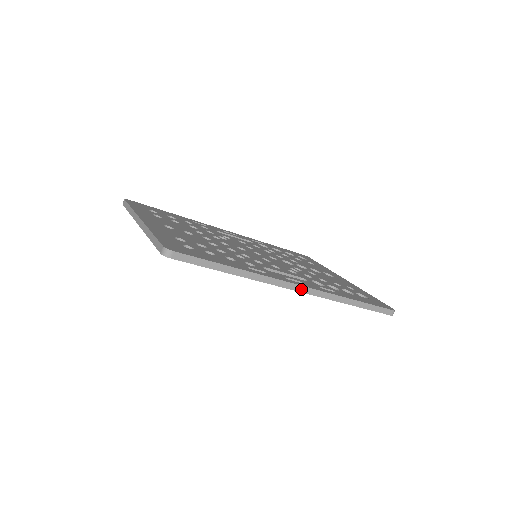
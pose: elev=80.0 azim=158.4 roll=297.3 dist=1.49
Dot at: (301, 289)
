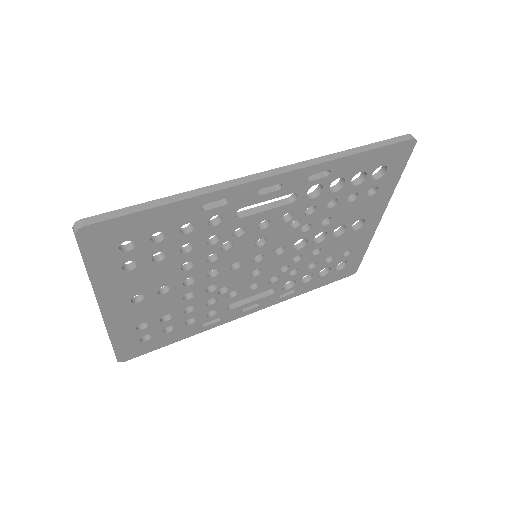
Dot at: (272, 173)
